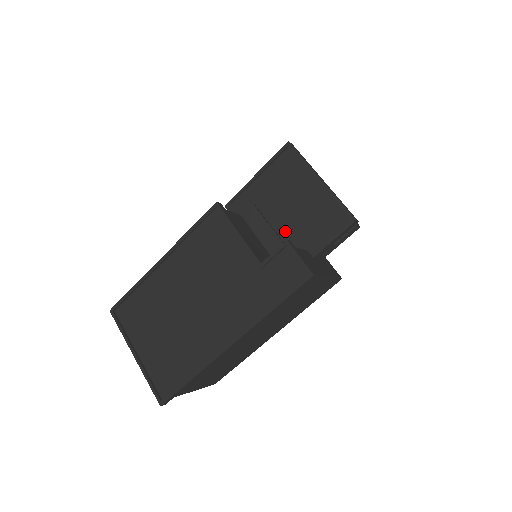
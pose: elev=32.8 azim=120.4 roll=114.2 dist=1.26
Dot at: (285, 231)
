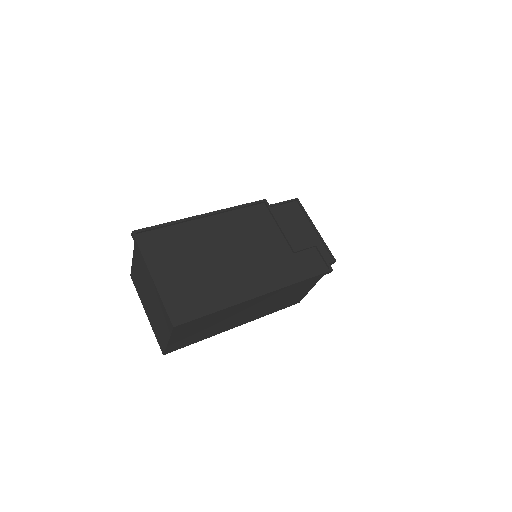
Dot at: occluded
